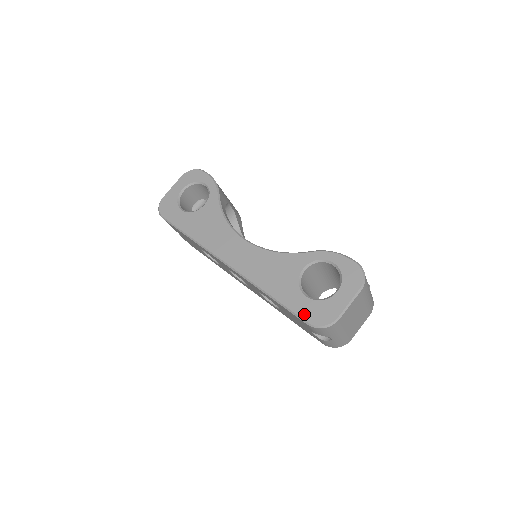
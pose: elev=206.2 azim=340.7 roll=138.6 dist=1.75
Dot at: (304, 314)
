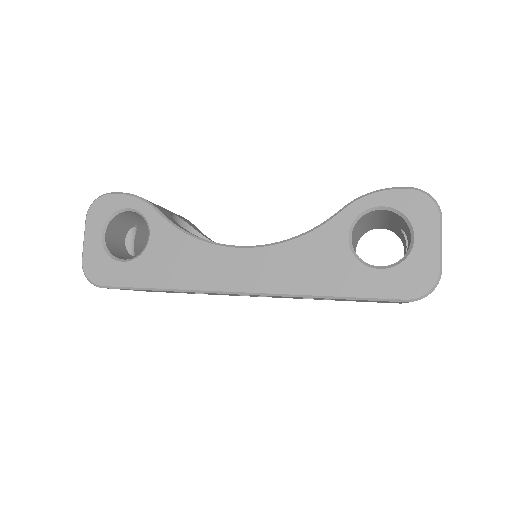
Dot at: (394, 292)
